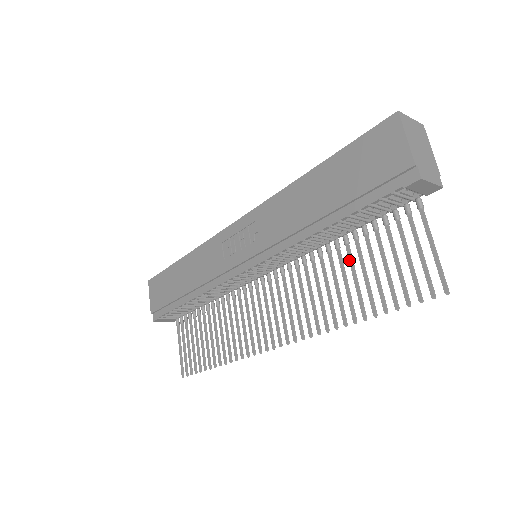
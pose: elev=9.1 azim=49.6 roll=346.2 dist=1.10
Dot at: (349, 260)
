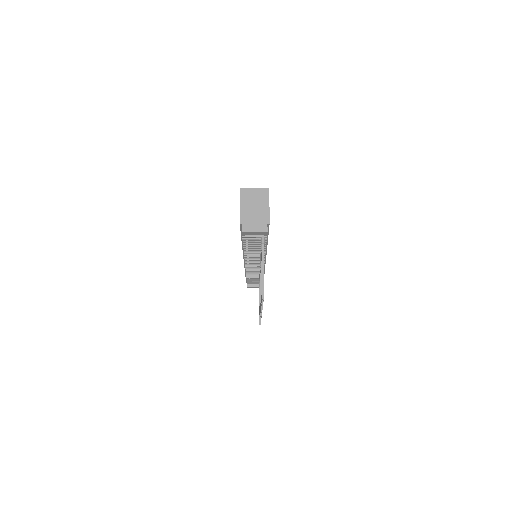
Dot at: occluded
